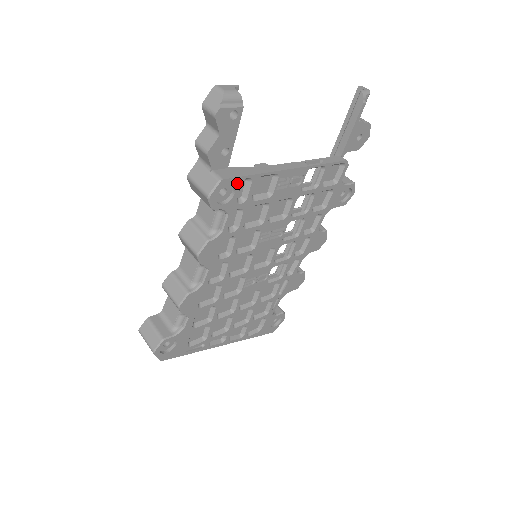
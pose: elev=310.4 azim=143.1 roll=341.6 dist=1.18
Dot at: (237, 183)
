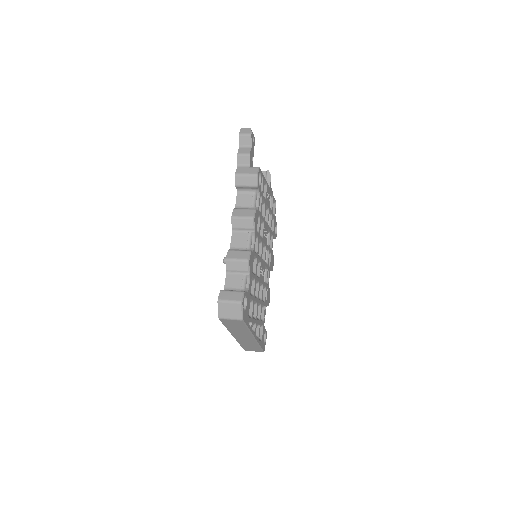
Dot at: (261, 175)
